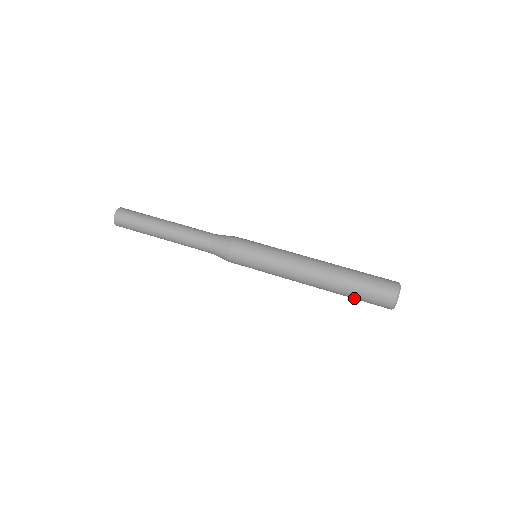
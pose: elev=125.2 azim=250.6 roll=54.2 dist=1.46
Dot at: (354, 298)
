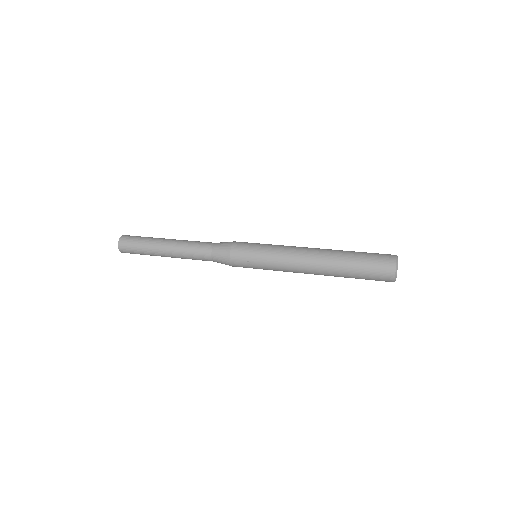
Dot at: (356, 271)
